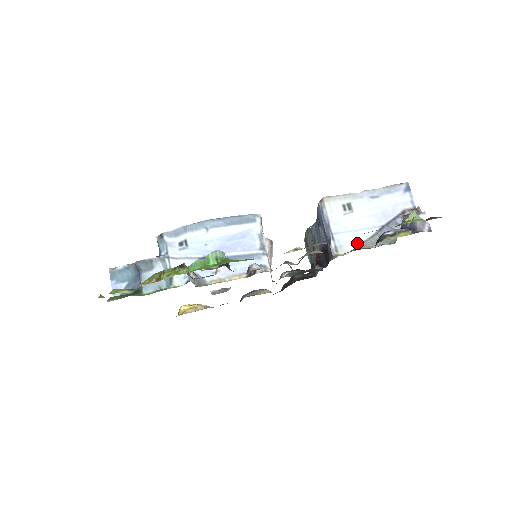
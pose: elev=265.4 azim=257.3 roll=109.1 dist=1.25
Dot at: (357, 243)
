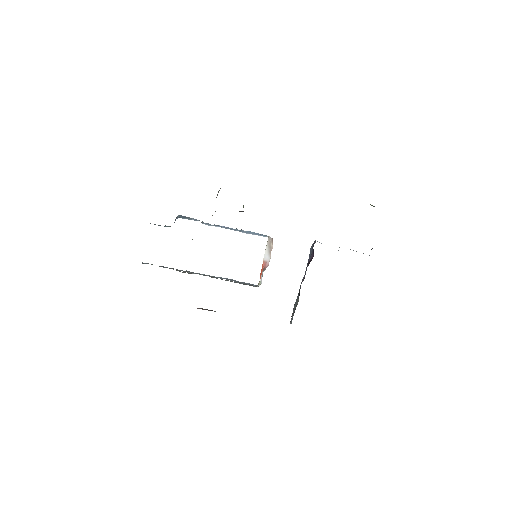
Dot at: occluded
